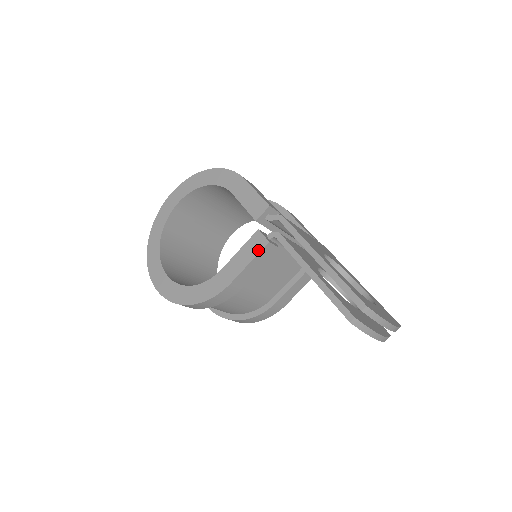
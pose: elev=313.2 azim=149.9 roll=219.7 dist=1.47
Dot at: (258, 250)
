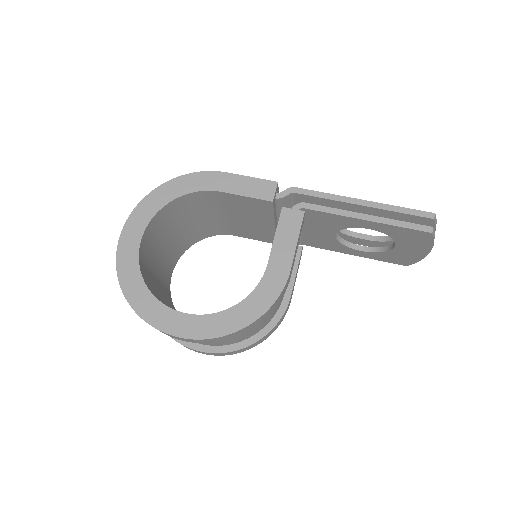
Dot at: (298, 224)
